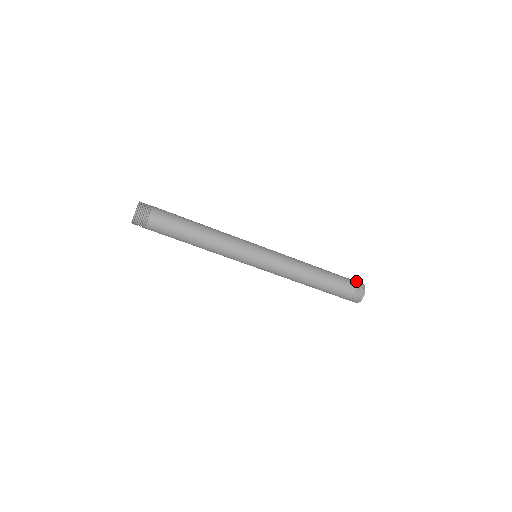
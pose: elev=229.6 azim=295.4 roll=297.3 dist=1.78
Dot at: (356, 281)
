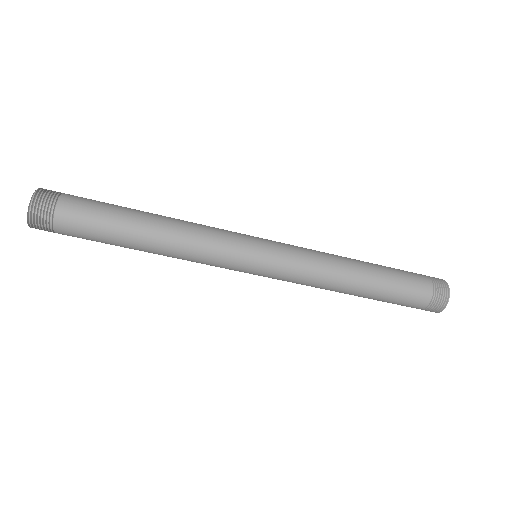
Dot at: (436, 280)
